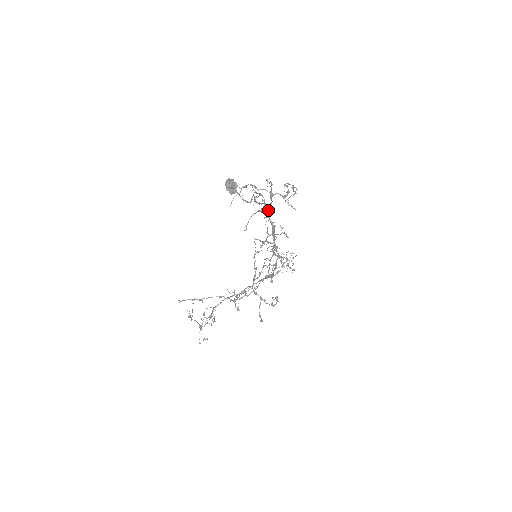
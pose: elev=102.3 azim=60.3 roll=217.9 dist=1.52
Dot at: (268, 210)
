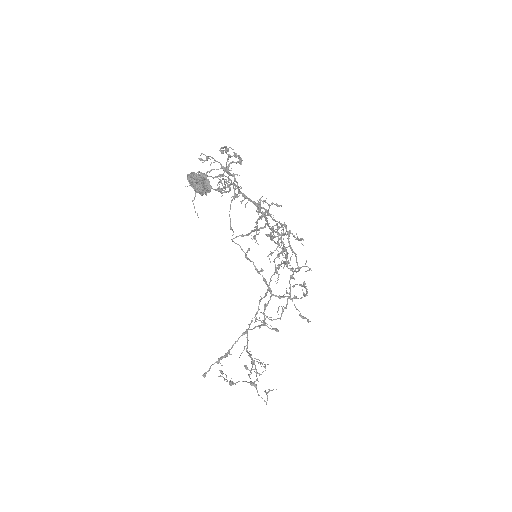
Dot at: (238, 190)
